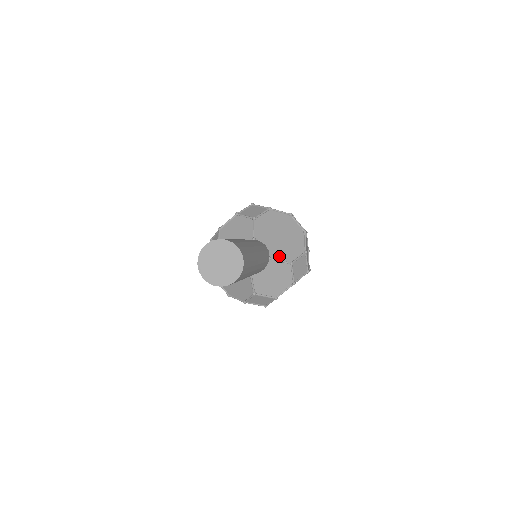
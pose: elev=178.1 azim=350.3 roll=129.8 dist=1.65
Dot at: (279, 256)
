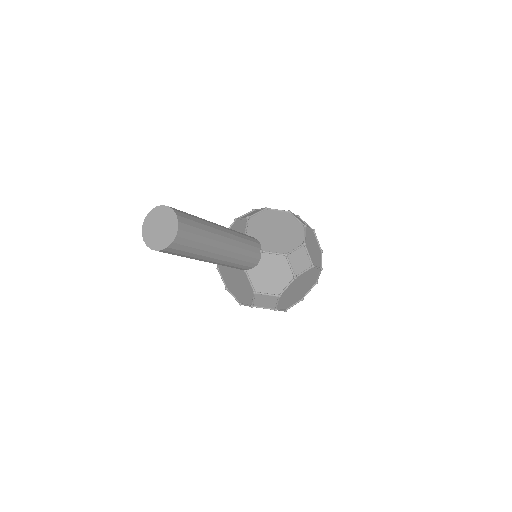
Dot at: (272, 249)
